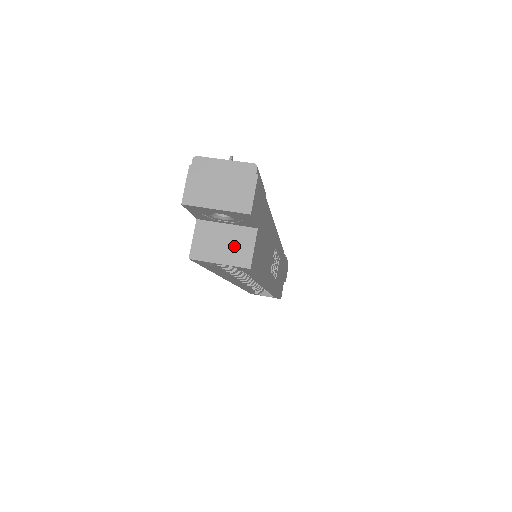
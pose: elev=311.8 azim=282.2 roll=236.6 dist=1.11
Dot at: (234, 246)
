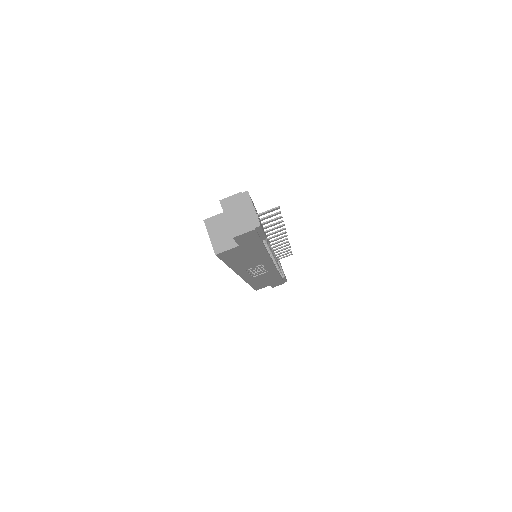
Dot at: (223, 239)
